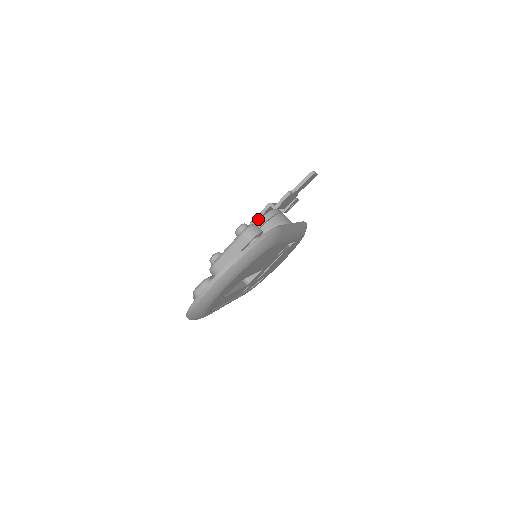
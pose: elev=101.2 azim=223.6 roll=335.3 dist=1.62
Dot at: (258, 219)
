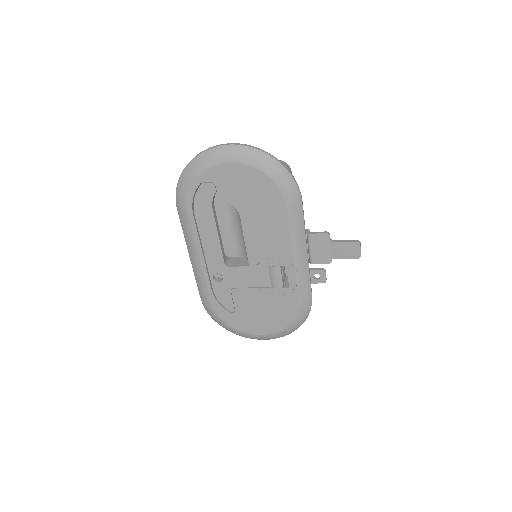
Dot at: occluded
